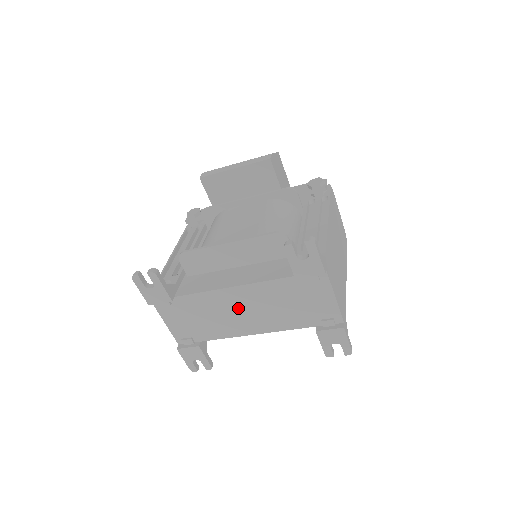
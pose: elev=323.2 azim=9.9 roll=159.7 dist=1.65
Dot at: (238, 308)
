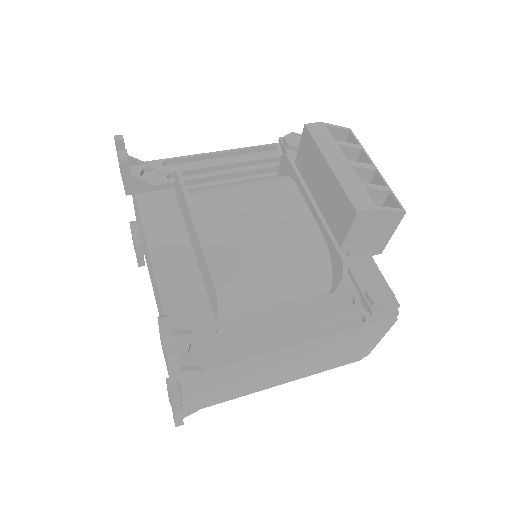
Dot at: (152, 275)
